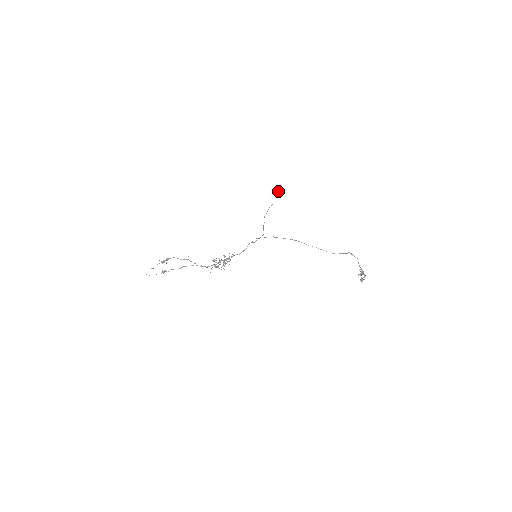
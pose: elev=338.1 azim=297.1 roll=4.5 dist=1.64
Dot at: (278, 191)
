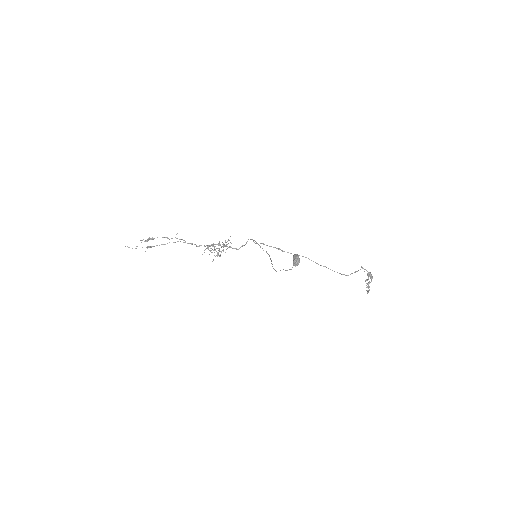
Dot at: (296, 263)
